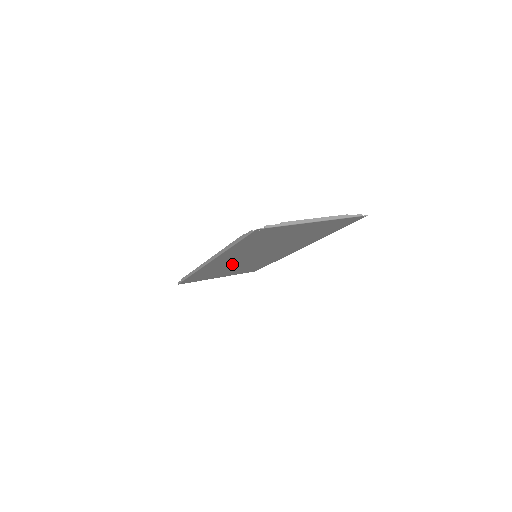
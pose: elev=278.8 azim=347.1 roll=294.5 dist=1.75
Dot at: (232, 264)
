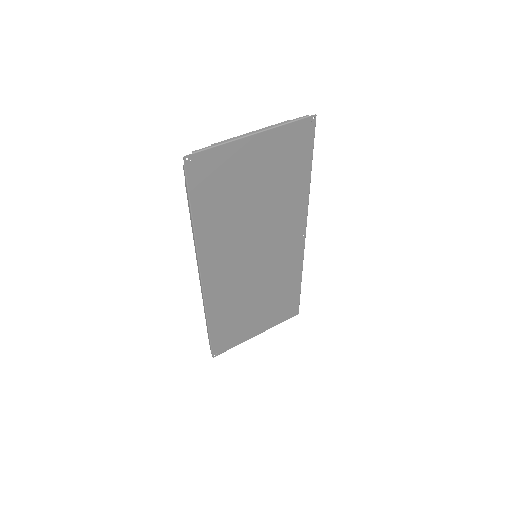
Dot at: (242, 285)
